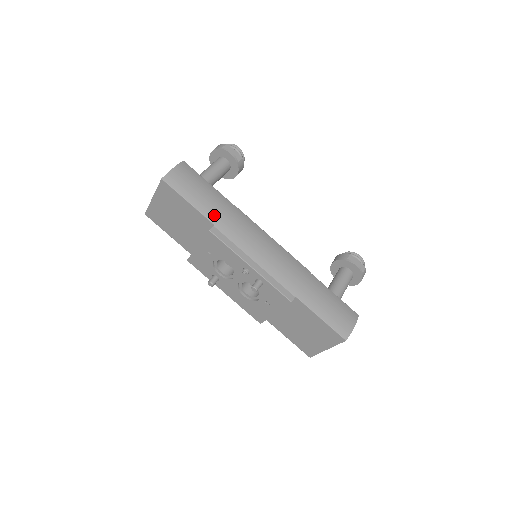
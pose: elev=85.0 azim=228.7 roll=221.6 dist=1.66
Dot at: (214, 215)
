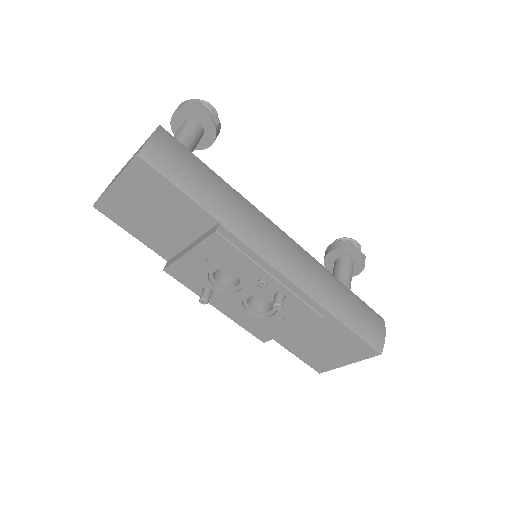
Dot at: (217, 207)
